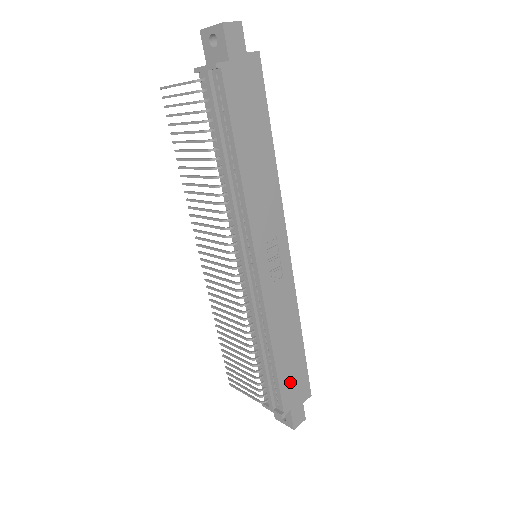
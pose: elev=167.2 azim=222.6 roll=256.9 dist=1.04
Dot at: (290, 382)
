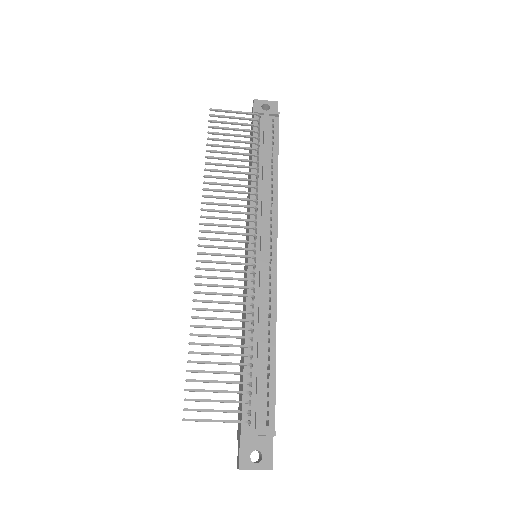
Dot at: occluded
